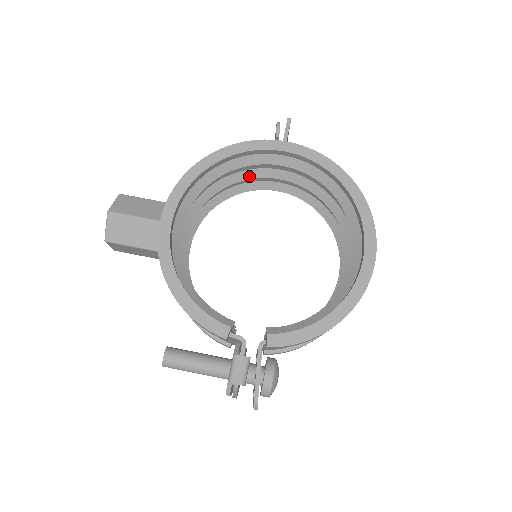
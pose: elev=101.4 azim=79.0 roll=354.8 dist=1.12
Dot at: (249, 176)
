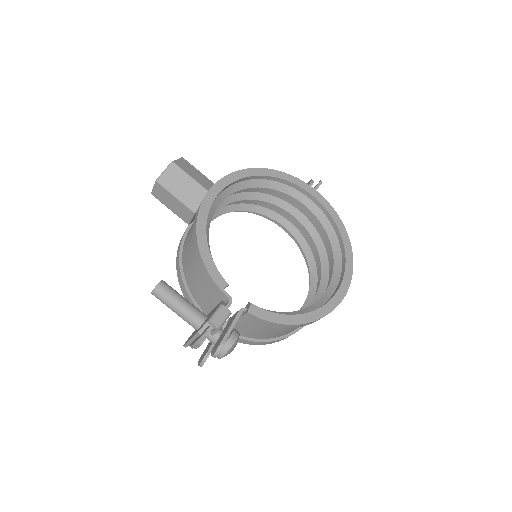
Dot at: (275, 202)
